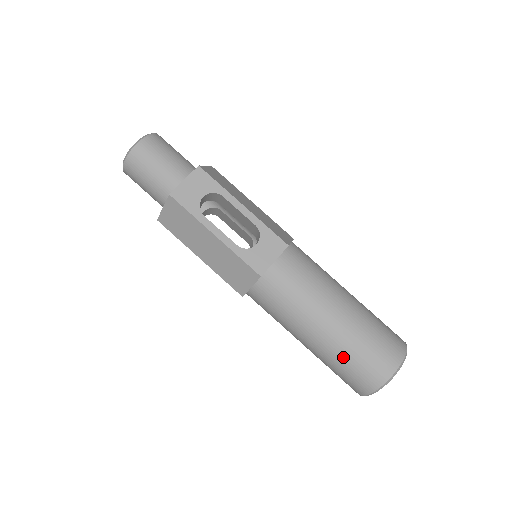
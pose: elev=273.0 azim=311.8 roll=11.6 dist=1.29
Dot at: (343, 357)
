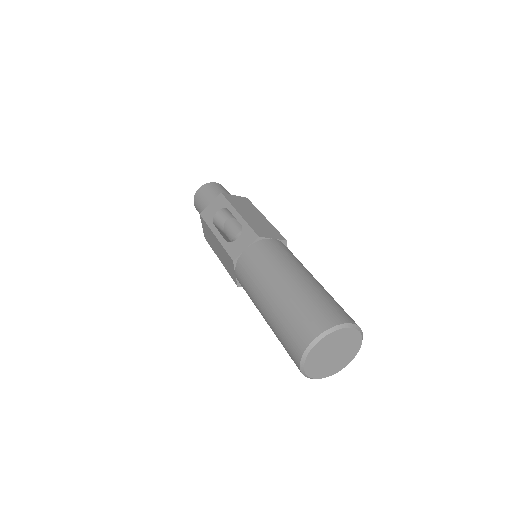
Dot at: (278, 327)
